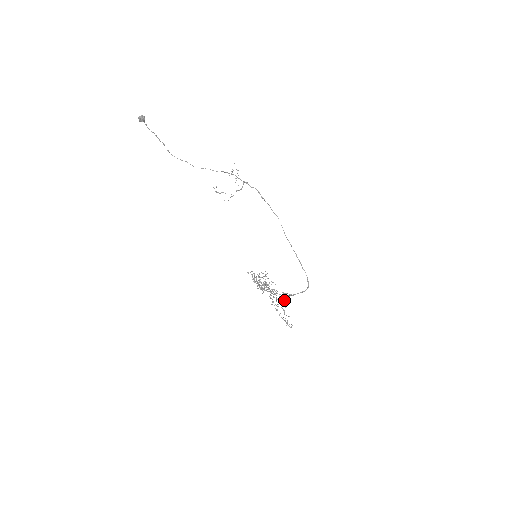
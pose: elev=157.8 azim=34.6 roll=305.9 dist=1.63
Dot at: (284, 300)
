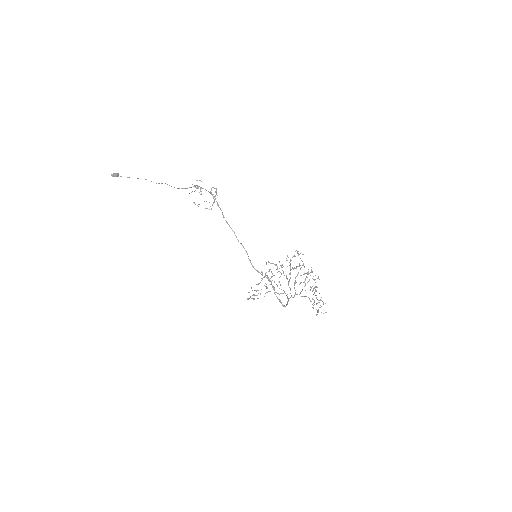
Dot at: (299, 294)
